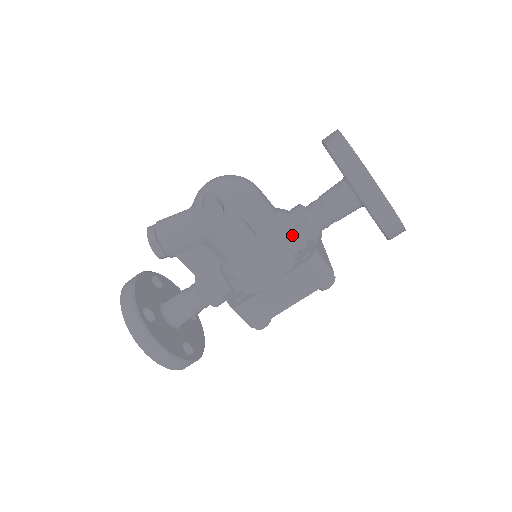
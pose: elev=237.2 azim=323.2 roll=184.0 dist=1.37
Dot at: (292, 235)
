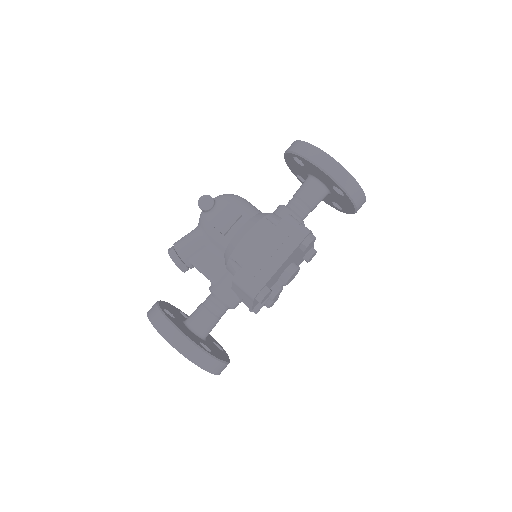
Dot at: (273, 216)
